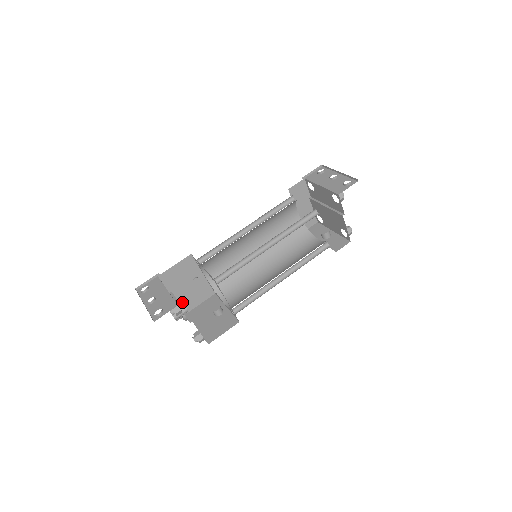
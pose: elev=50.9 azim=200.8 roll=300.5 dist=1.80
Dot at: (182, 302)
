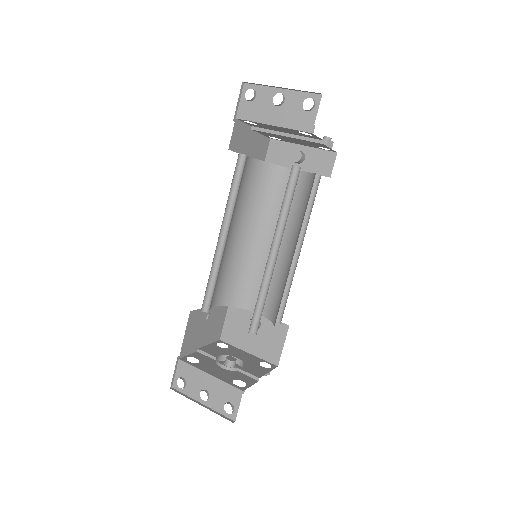
Dot at: (210, 341)
